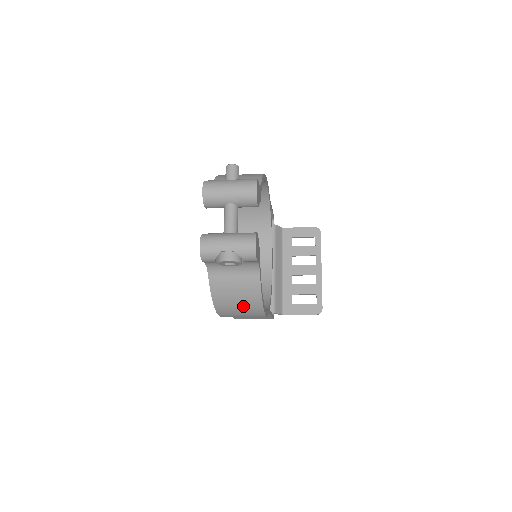
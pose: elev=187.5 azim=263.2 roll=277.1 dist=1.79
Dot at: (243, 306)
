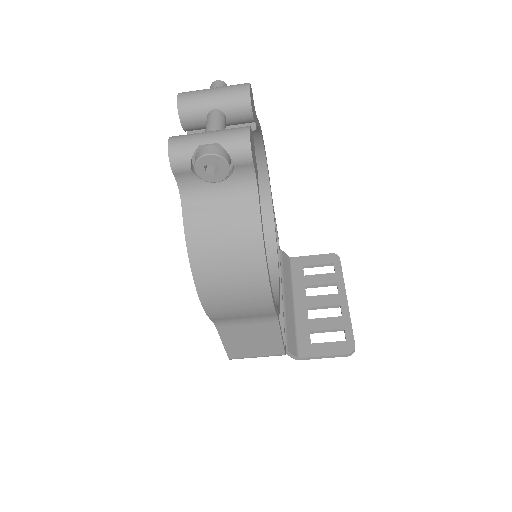
Dot at: (235, 265)
